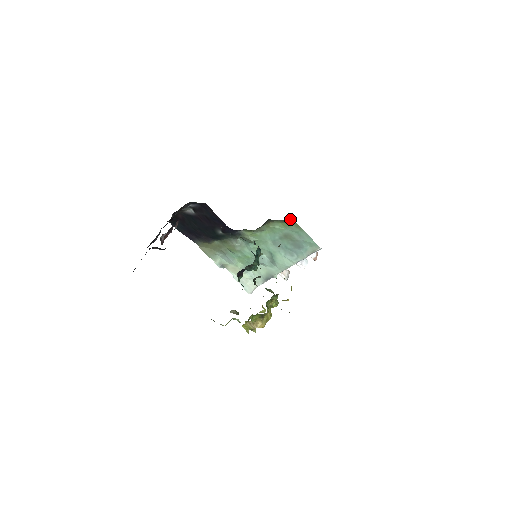
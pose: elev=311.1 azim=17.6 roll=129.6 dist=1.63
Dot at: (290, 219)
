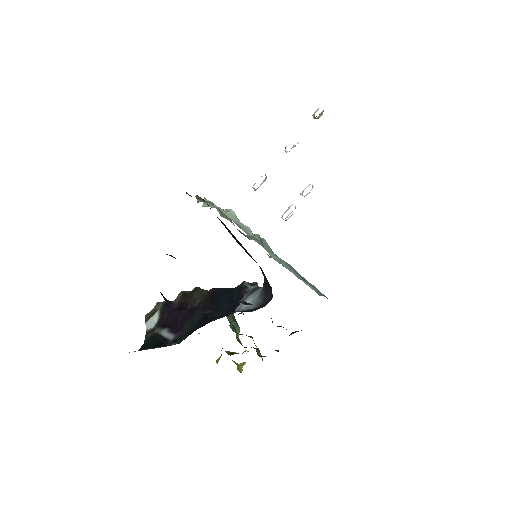
Dot at: occluded
